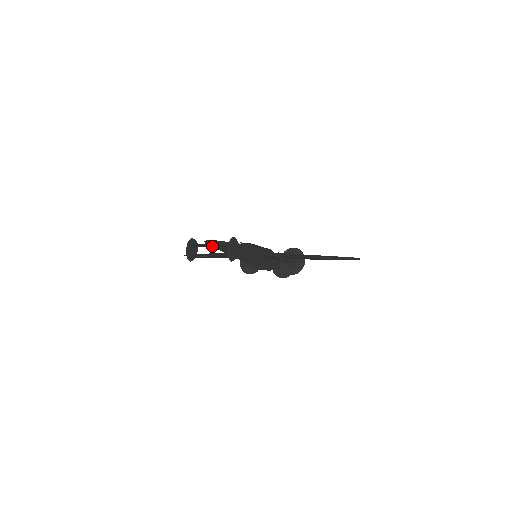
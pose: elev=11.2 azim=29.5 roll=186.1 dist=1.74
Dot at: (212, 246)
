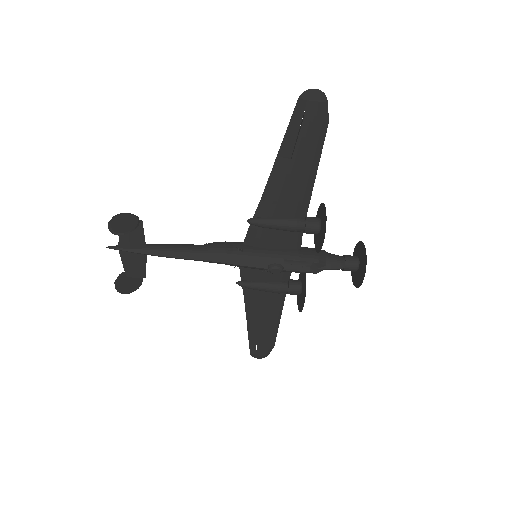
Dot at: (127, 251)
